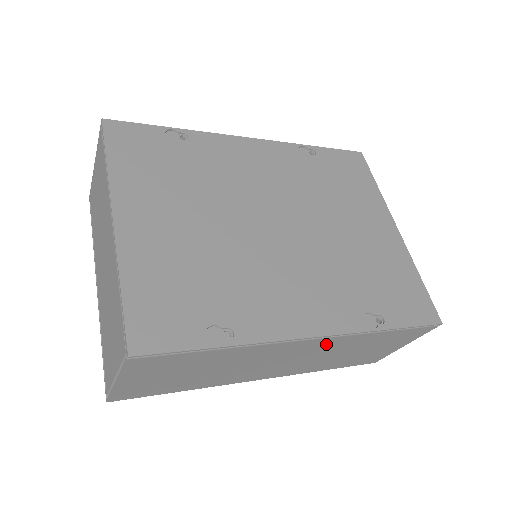
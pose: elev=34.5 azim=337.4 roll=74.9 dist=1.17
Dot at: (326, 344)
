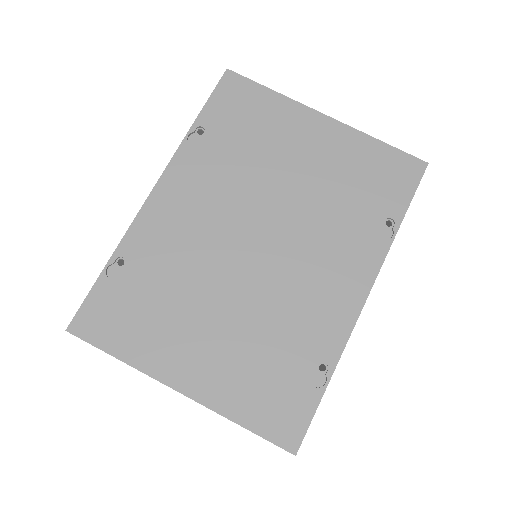
Dot at: occluded
